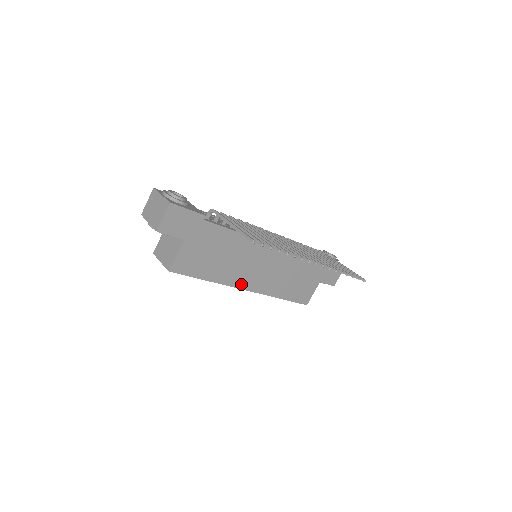
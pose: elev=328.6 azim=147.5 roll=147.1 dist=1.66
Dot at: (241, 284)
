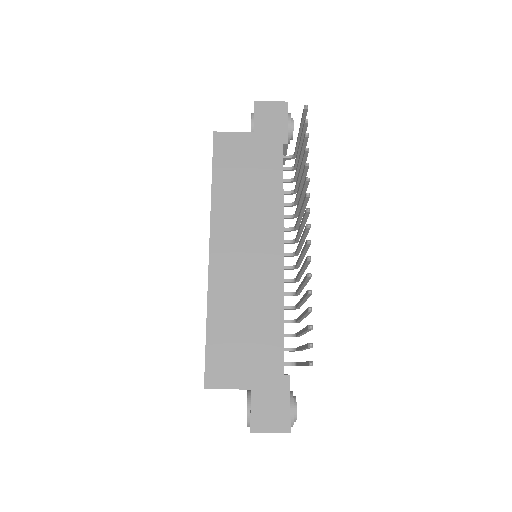
Dot at: (217, 236)
